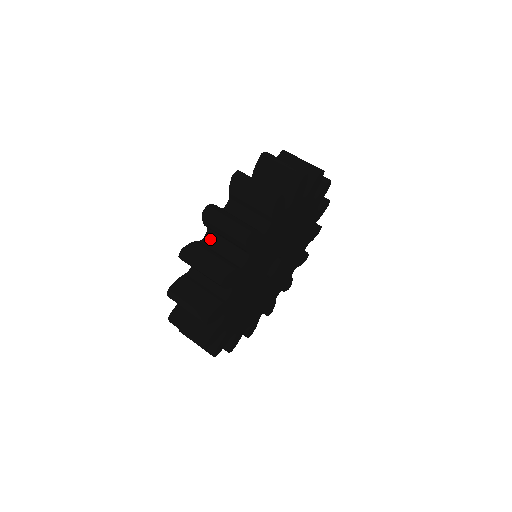
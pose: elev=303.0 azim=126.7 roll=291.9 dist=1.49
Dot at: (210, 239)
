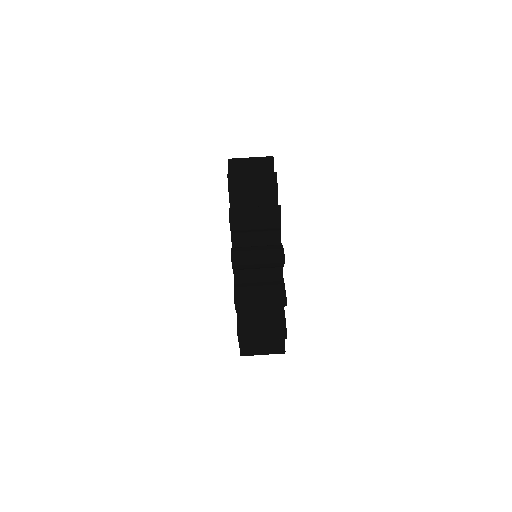
Dot at: (238, 242)
